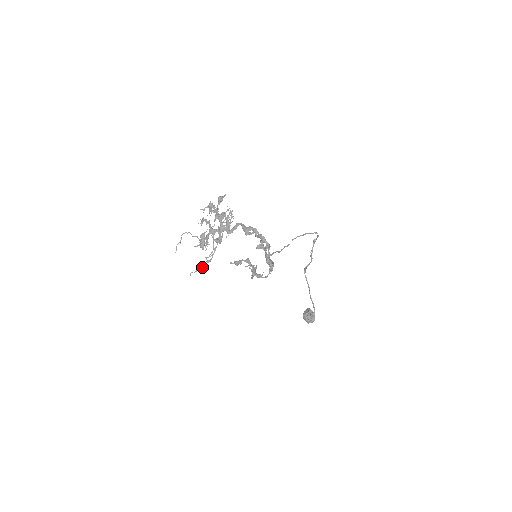
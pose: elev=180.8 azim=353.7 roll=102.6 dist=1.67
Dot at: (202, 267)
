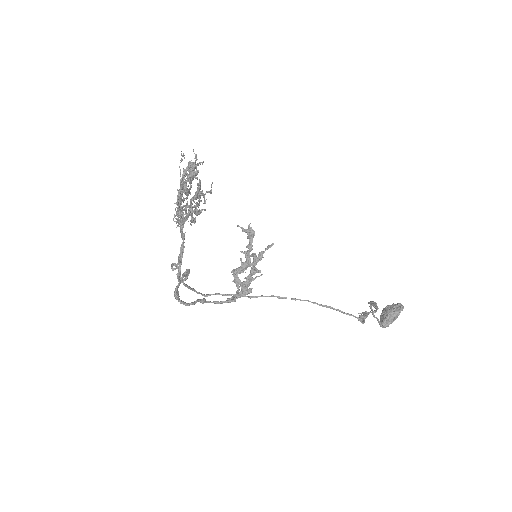
Dot at: occluded
